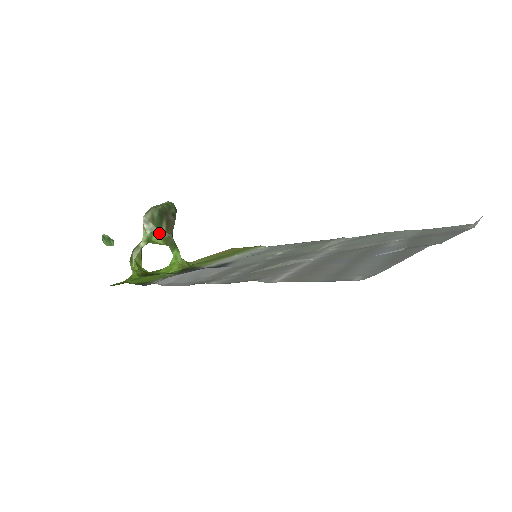
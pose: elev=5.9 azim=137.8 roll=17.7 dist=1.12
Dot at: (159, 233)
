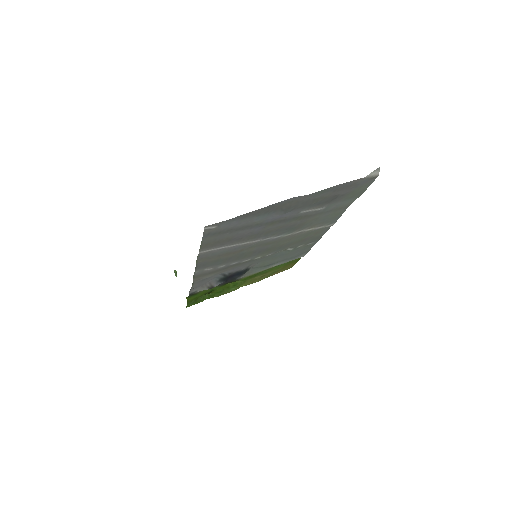
Dot at: occluded
